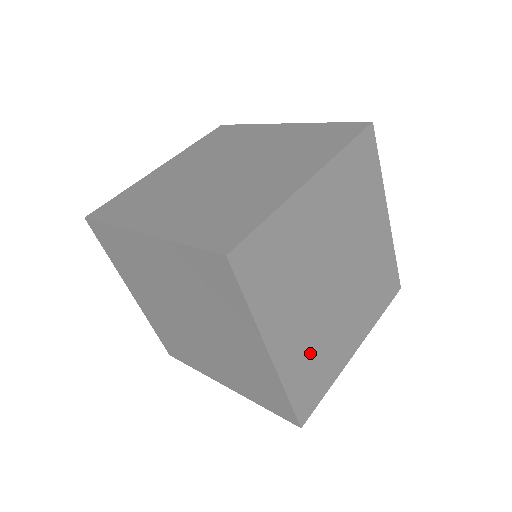
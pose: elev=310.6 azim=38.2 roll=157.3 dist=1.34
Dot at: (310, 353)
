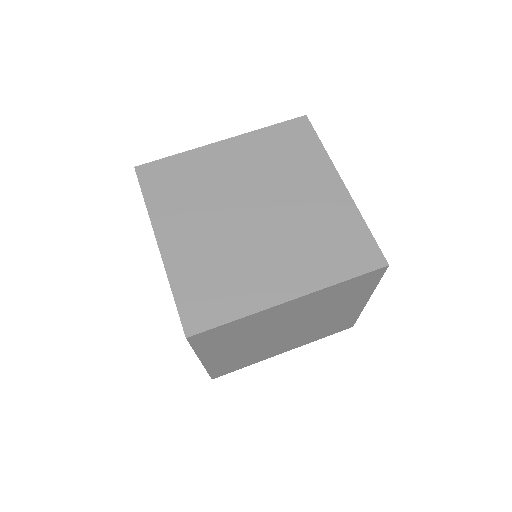
Dot at: occluded
